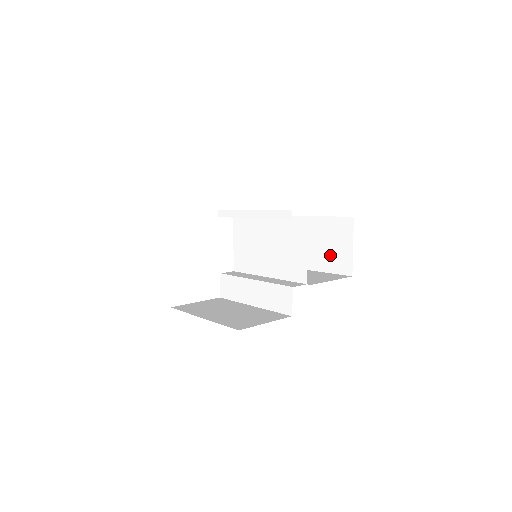
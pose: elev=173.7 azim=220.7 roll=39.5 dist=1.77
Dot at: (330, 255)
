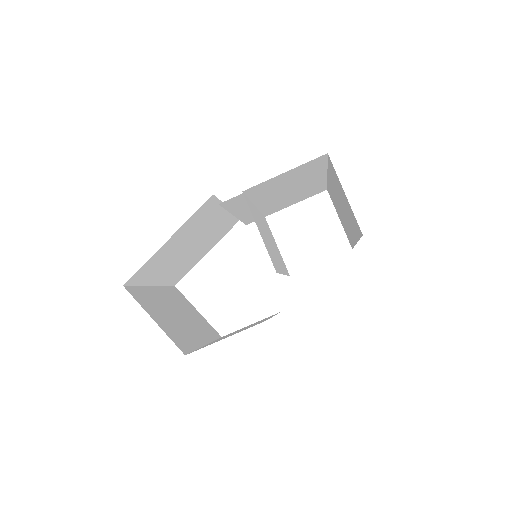
Dot at: (349, 215)
